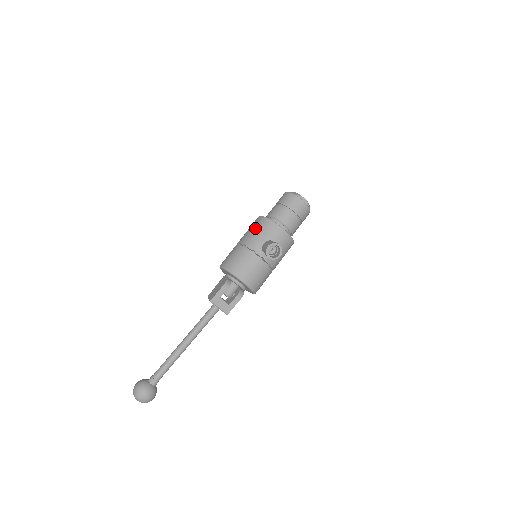
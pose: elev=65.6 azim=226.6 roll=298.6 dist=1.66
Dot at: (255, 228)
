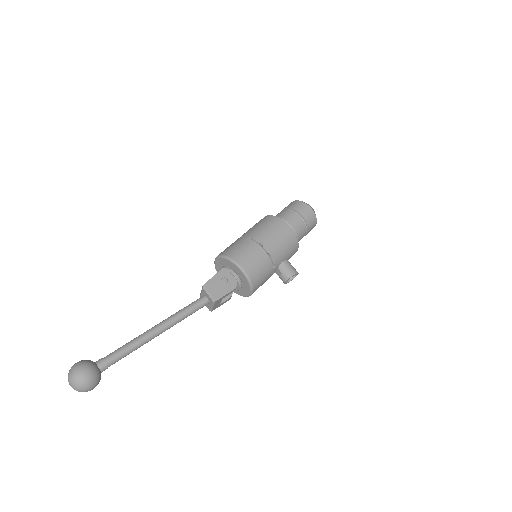
Dot at: (283, 239)
